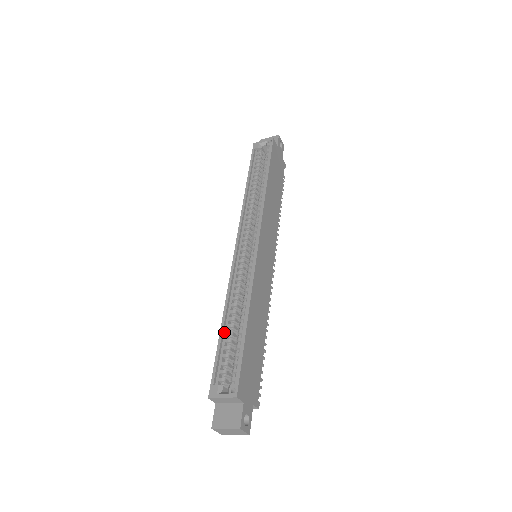
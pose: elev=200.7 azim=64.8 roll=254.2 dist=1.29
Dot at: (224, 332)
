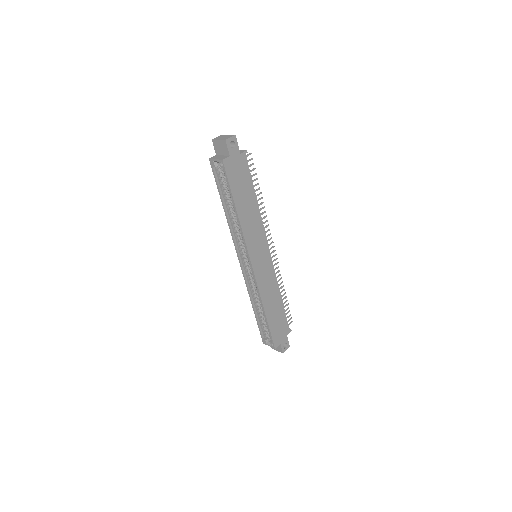
Dot at: (257, 314)
